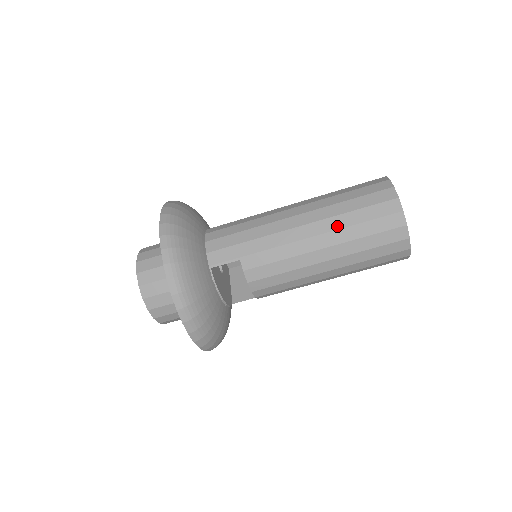
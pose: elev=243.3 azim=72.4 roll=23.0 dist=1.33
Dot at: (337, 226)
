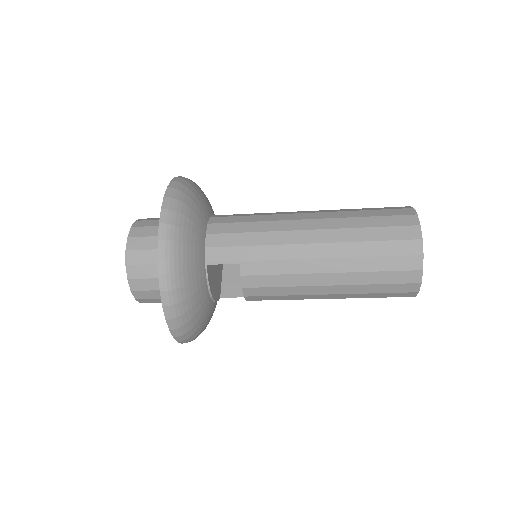
Dot at: (350, 253)
